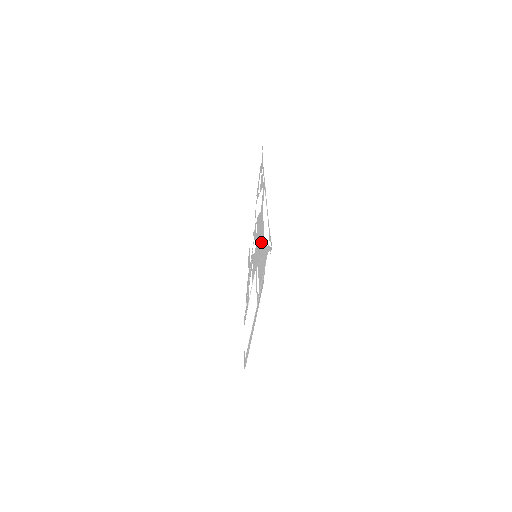
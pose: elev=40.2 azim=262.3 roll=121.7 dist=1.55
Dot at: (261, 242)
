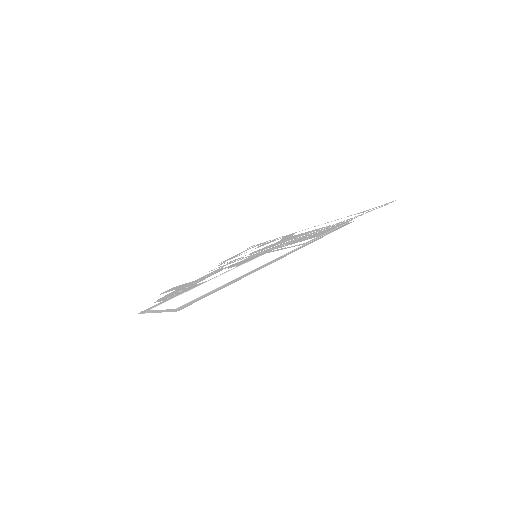
Dot at: (299, 237)
